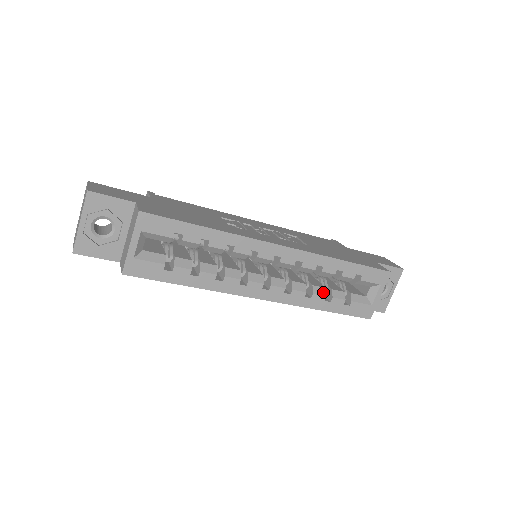
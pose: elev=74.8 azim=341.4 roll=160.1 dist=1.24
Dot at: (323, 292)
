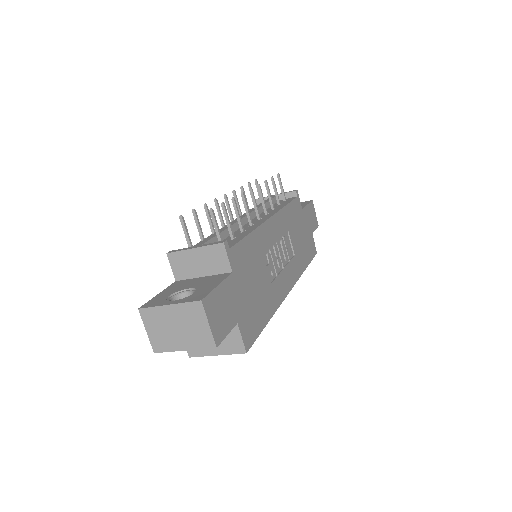
Dot at: occluded
